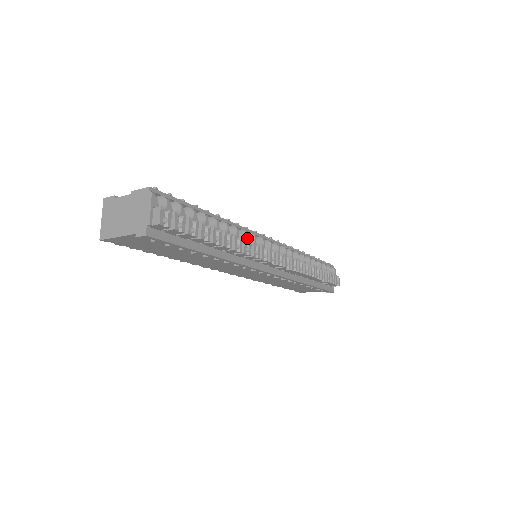
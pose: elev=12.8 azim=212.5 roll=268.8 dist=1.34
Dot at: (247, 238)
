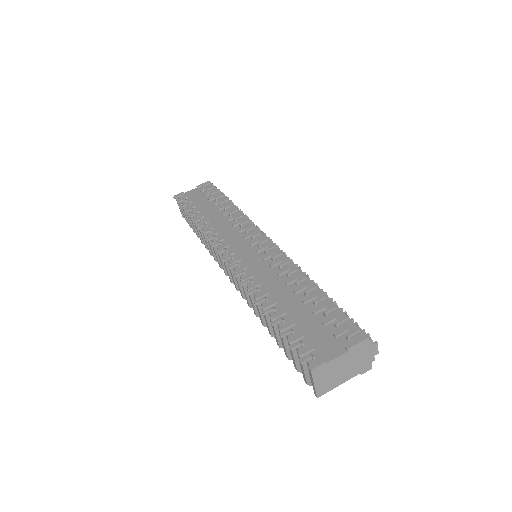
Dot at: occluded
